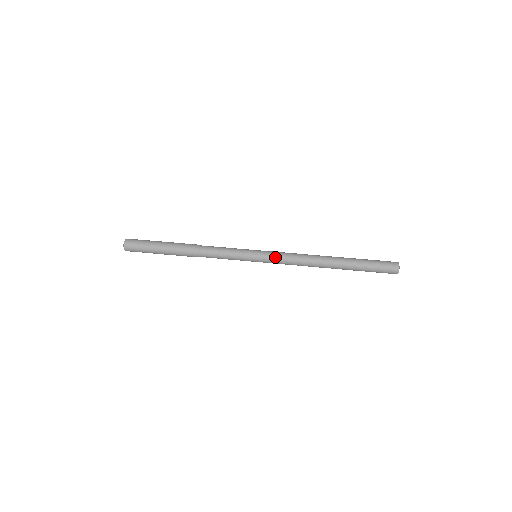
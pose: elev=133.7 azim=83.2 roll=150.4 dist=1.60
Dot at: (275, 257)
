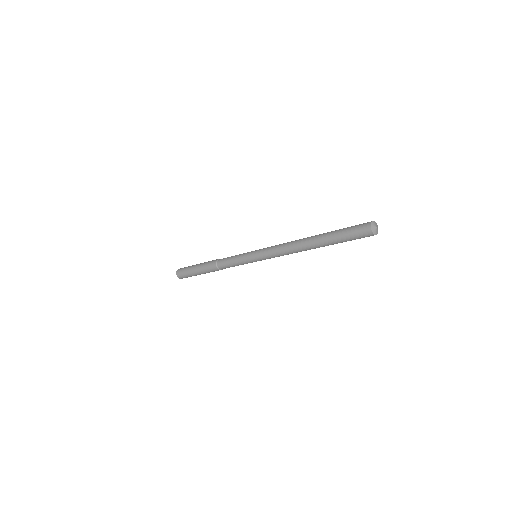
Dot at: (266, 249)
